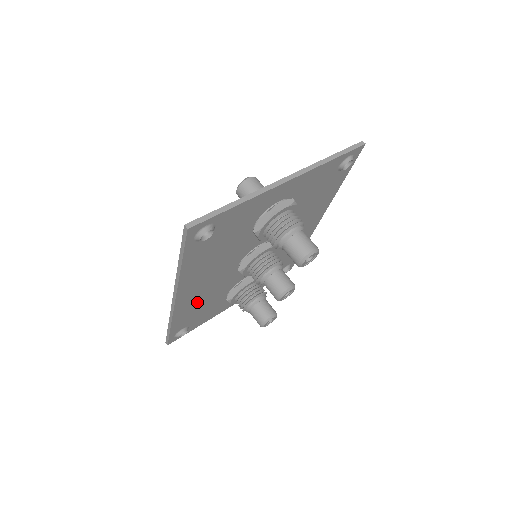
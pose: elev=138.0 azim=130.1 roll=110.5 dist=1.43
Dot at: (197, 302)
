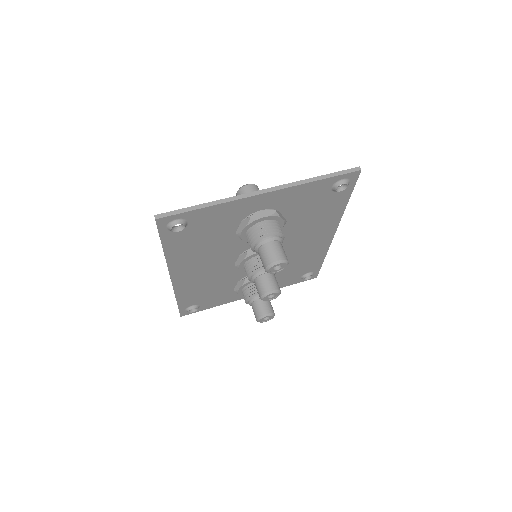
Dot at: (199, 285)
